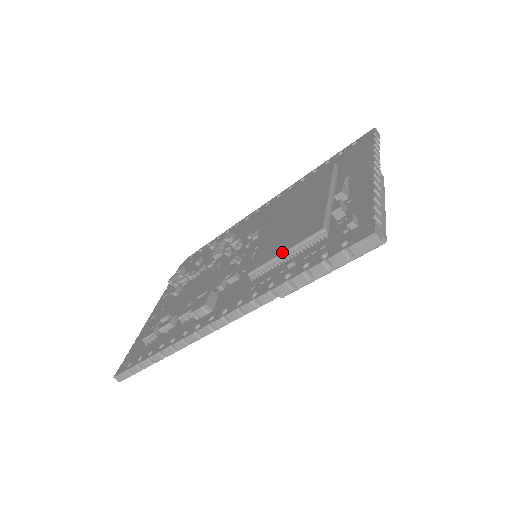
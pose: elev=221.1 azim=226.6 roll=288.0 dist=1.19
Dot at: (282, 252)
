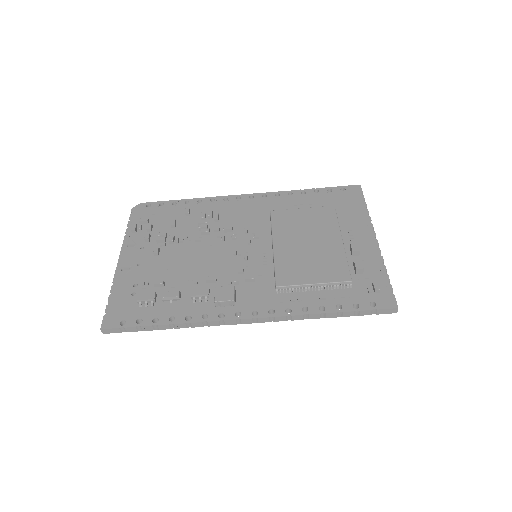
Dot at: (313, 283)
